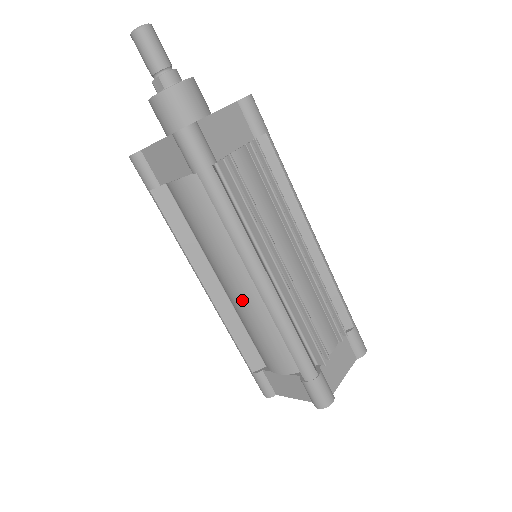
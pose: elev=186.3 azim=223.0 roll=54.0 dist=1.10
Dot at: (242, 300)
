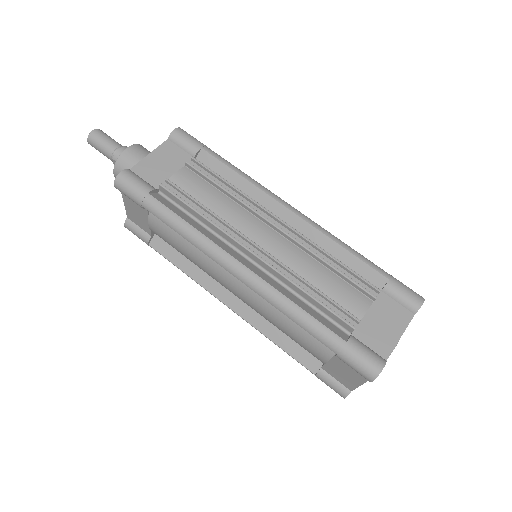
Dot at: (248, 299)
